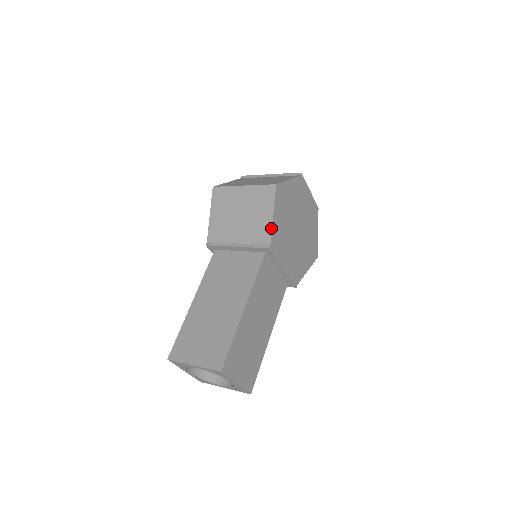
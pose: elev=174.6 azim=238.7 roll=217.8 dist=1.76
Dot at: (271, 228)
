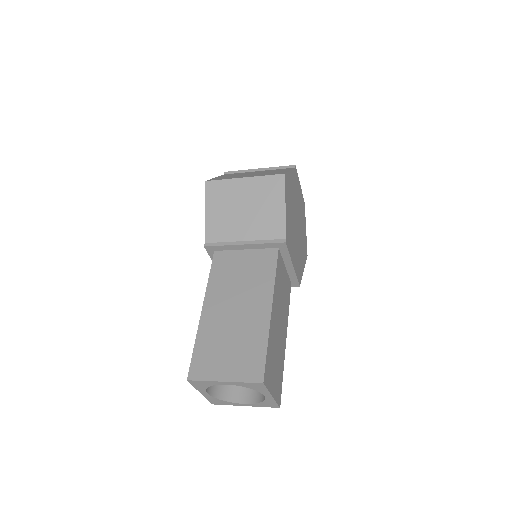
Dot at: (285, 221)
